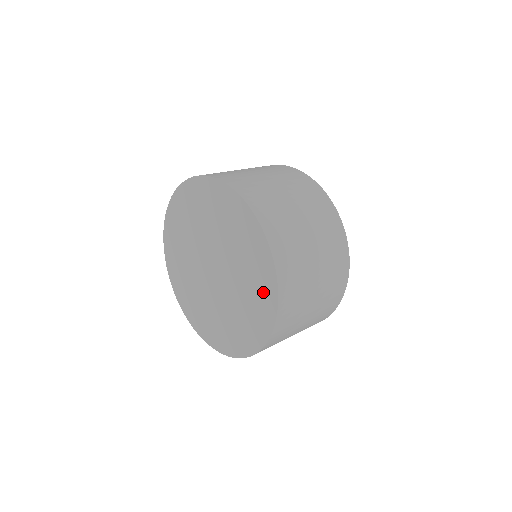
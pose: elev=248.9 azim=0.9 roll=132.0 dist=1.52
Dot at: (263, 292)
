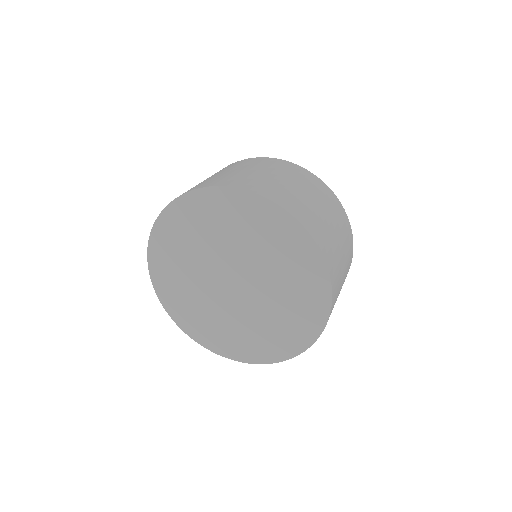
Dot at: (273, 226)
